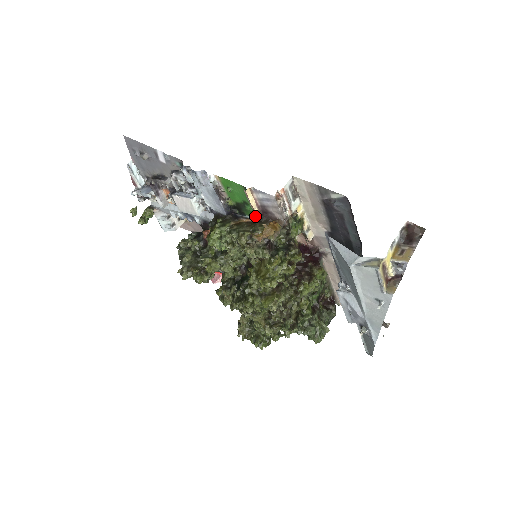
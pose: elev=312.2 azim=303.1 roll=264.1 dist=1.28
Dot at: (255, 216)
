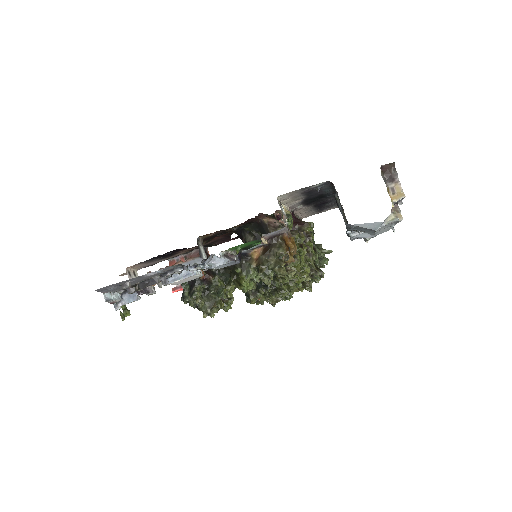
Dot at: occluded
